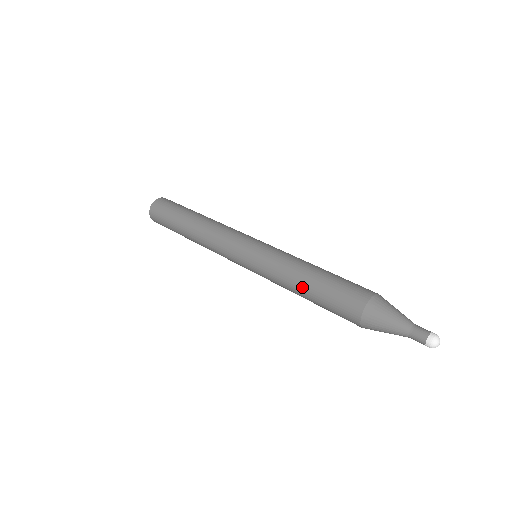
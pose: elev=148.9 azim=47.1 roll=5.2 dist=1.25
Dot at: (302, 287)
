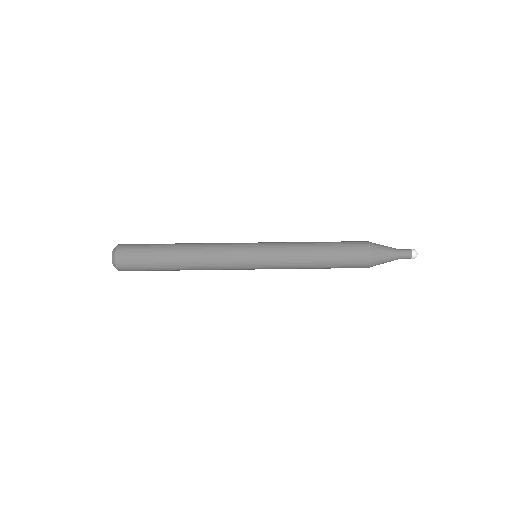
Dot at: (317, 267)
